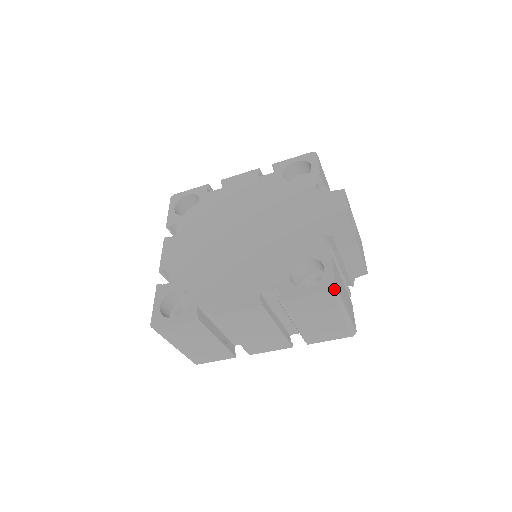
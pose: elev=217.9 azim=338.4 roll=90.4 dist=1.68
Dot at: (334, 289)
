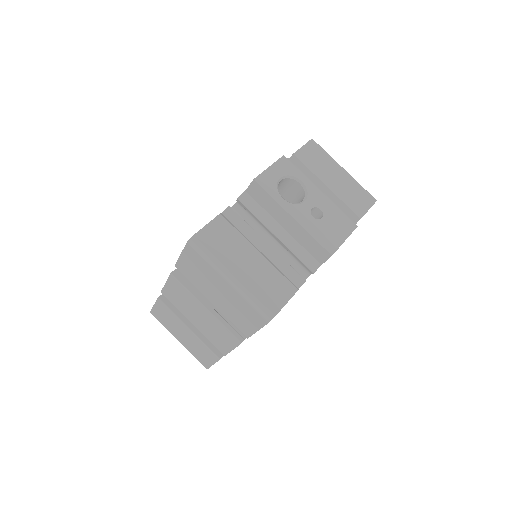
Dot at: (191, 241)
